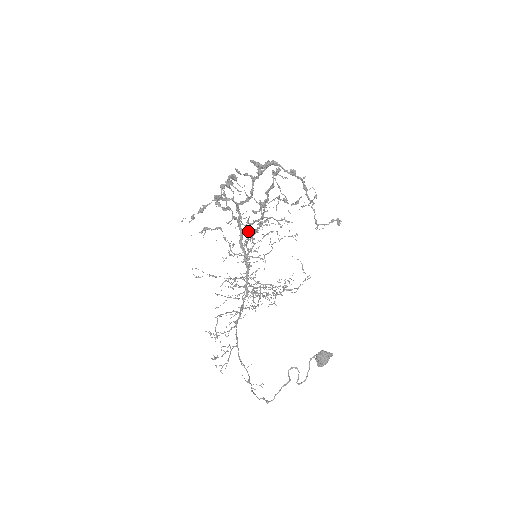
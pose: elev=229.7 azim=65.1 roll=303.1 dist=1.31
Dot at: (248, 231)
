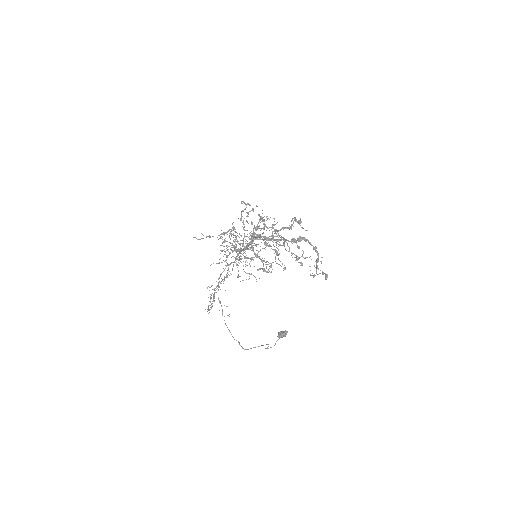
Dot at: (247, 213)
